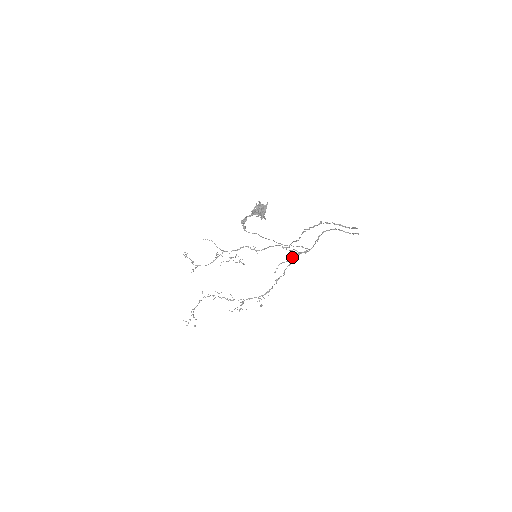
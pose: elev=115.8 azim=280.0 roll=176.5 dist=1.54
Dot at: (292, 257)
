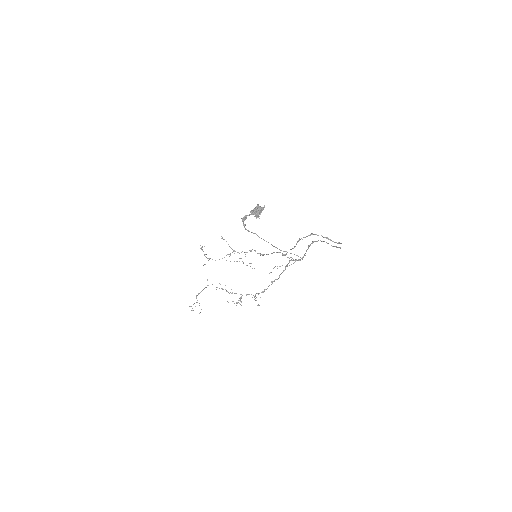
Dot at: occluded
